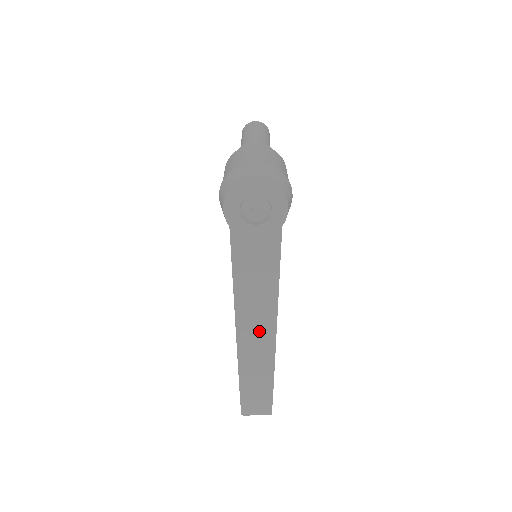
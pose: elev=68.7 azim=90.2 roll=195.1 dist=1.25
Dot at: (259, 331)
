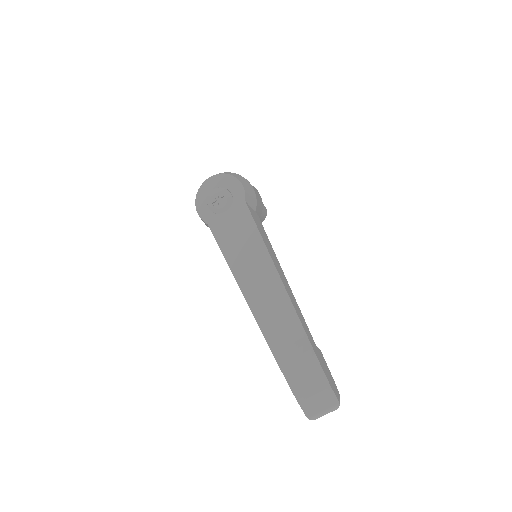
Dot at: (272, 302)
